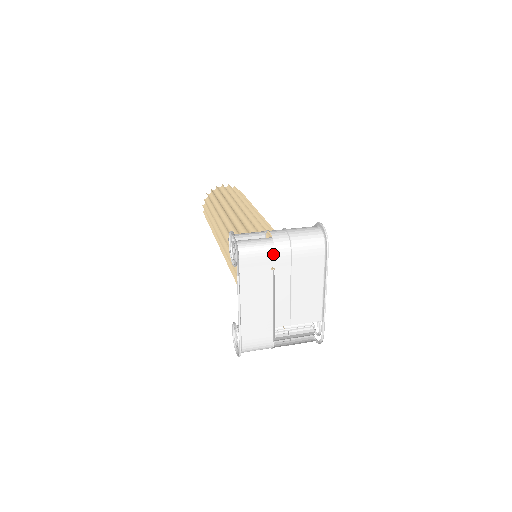
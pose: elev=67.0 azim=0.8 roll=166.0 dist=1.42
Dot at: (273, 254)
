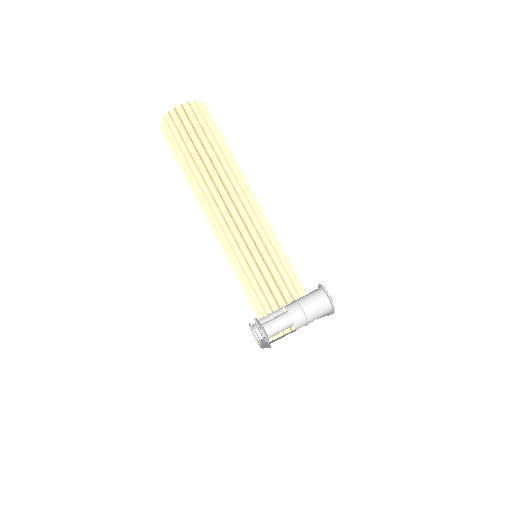
Dot at: occluded
